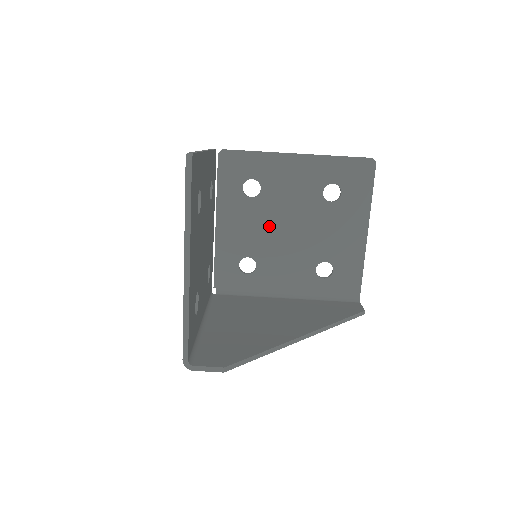
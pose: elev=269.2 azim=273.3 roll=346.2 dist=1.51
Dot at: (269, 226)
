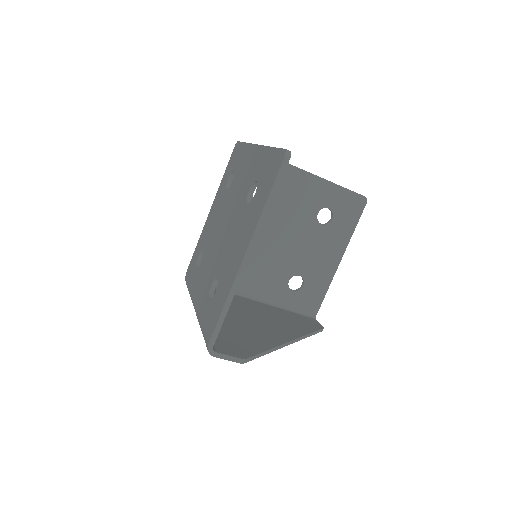
Dot at: (262, 230)
